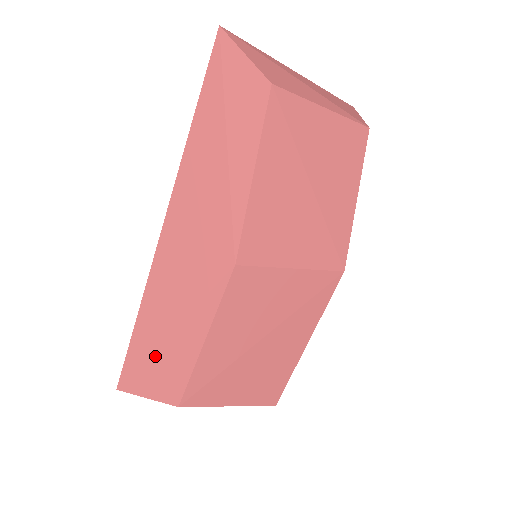
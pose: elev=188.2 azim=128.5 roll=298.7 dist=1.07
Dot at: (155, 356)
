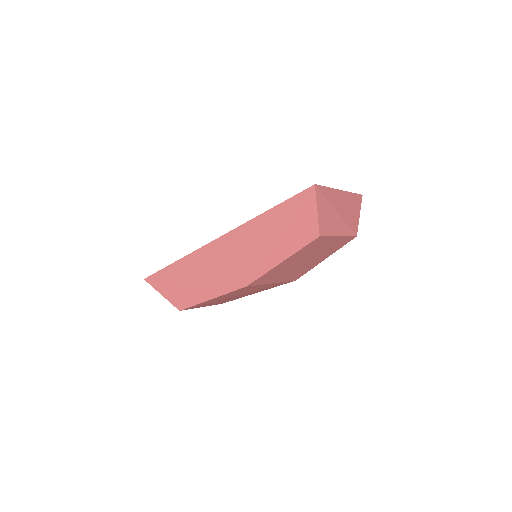
Dot at: (177, 284)
